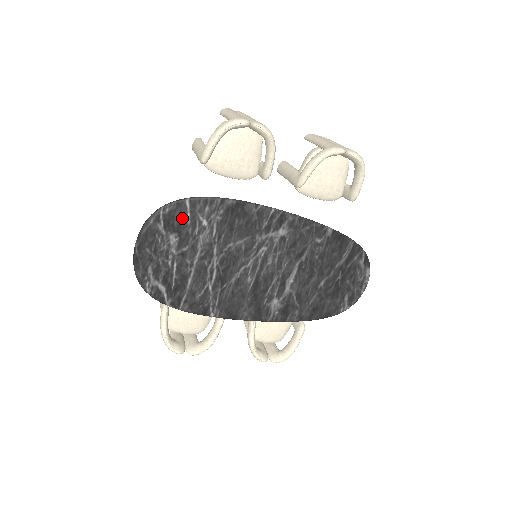
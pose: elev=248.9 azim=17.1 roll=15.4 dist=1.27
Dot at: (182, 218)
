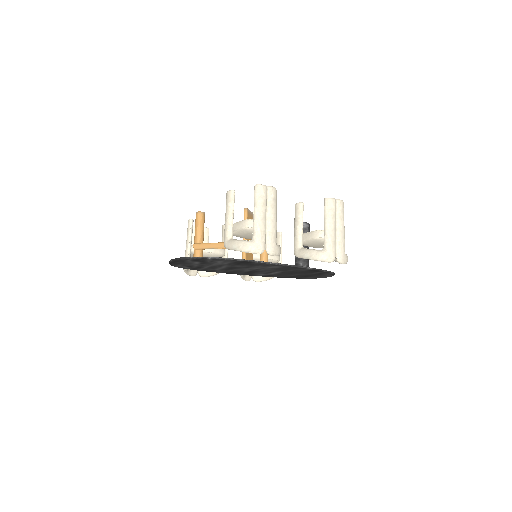
Dot at: (204, 260)
